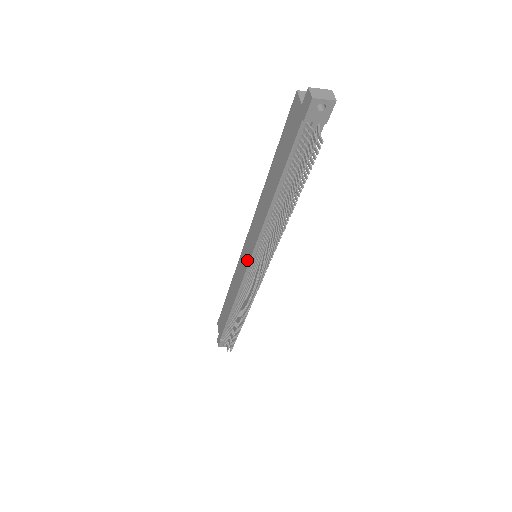
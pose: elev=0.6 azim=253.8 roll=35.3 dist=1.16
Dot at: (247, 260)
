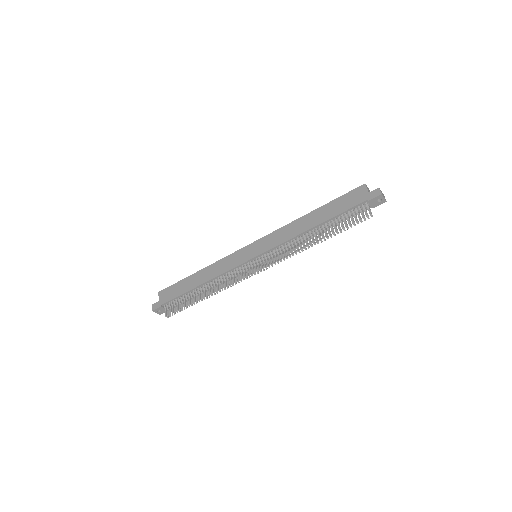
Dot at: (251, 256)
